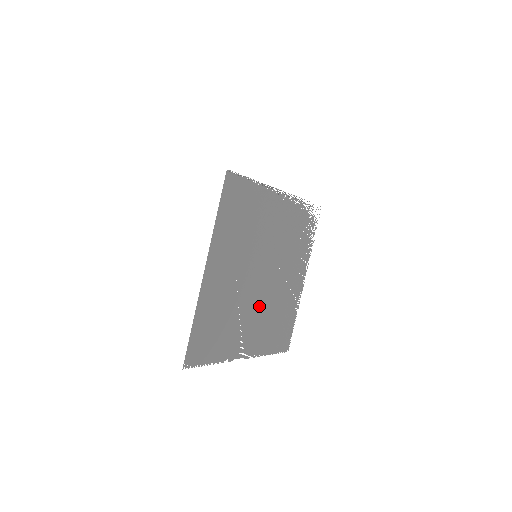
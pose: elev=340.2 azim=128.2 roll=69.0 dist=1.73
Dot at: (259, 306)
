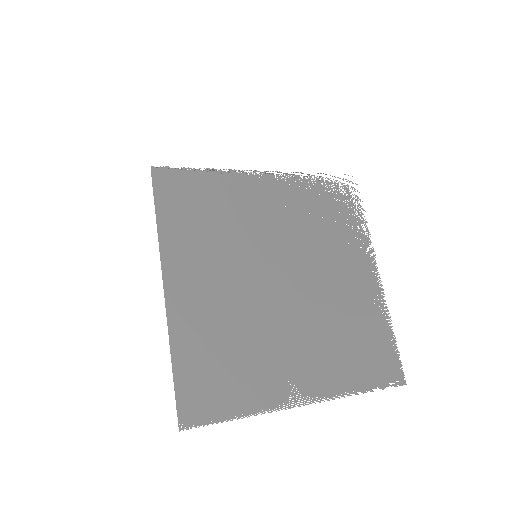
Dot at: (299, 322)
